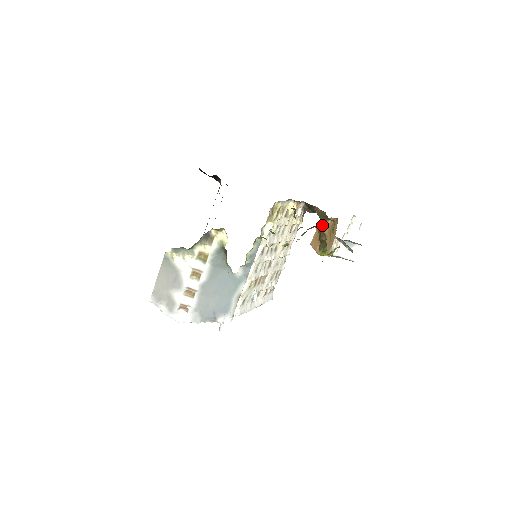
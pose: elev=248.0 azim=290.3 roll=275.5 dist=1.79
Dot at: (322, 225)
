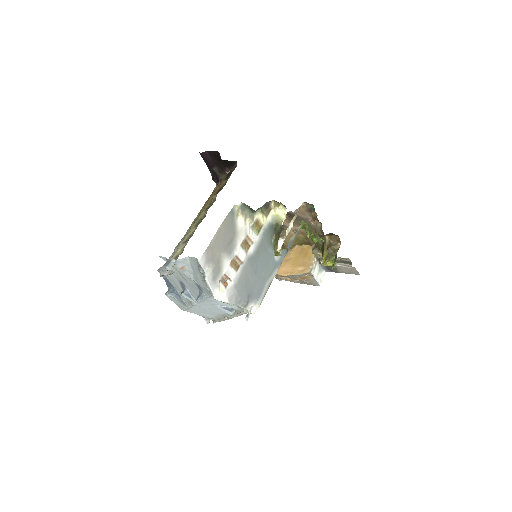
Dot at: occluded
